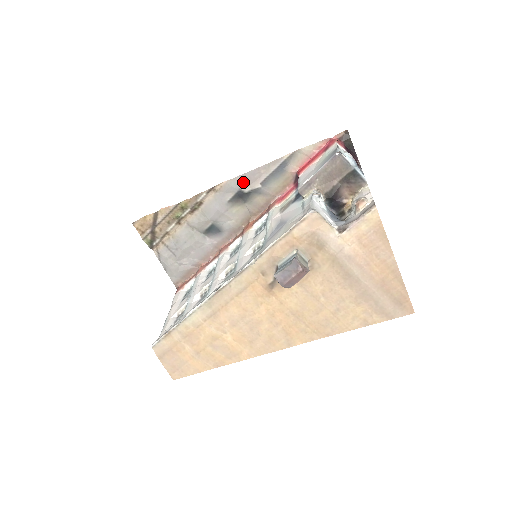
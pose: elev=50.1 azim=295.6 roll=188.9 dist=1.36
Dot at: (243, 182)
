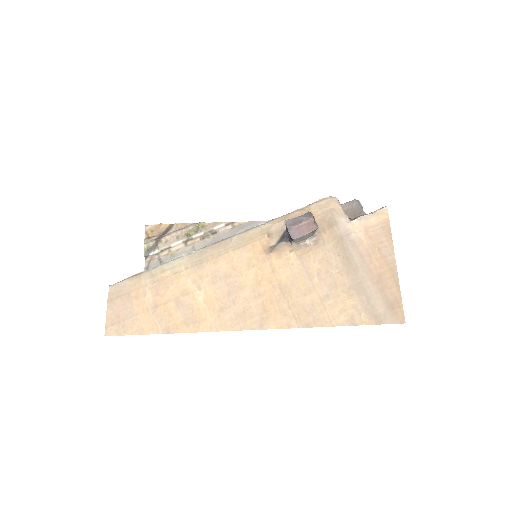
Dot at: occluded
